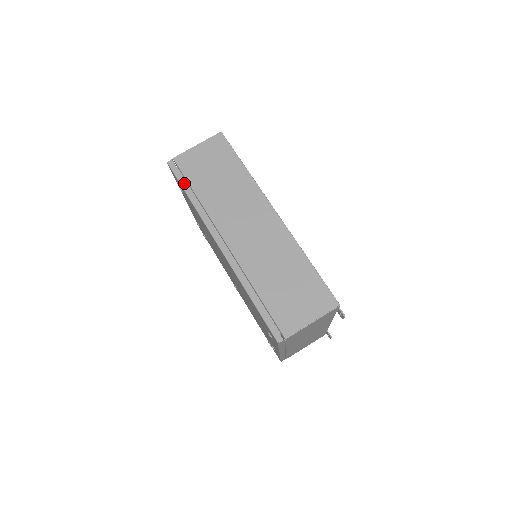
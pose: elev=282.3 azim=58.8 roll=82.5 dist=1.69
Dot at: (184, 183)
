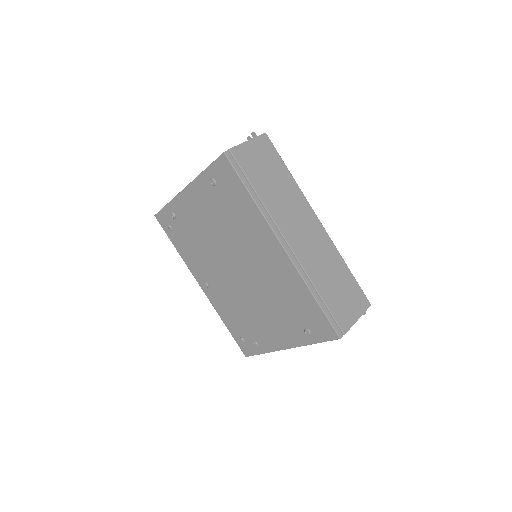
Dot at: (244, 179)
